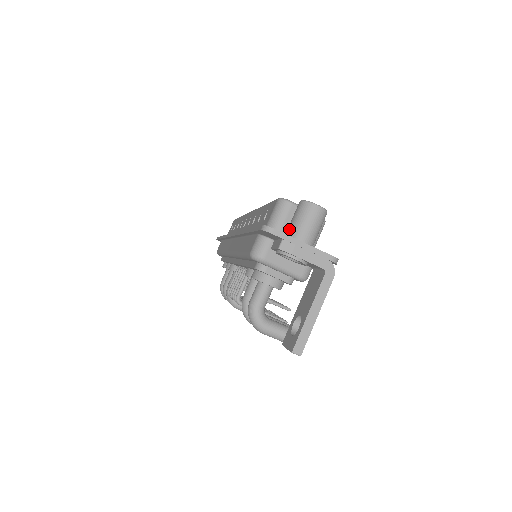
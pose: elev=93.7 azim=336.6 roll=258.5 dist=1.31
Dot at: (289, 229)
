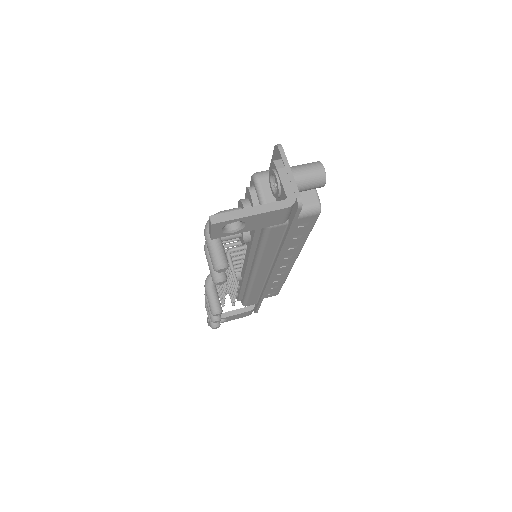
Dot at: (292, 166)
